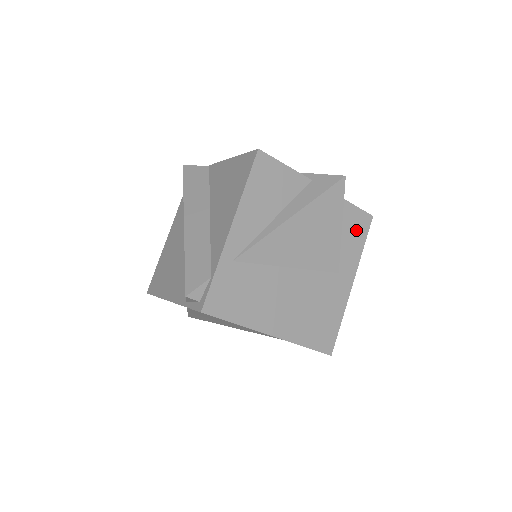
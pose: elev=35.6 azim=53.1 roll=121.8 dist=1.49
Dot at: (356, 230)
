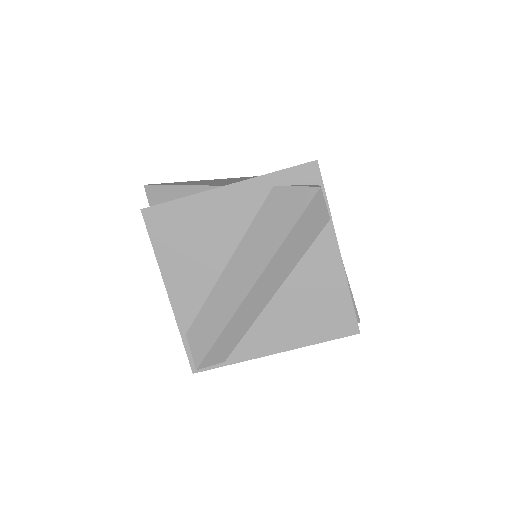
Dot at: occluded
